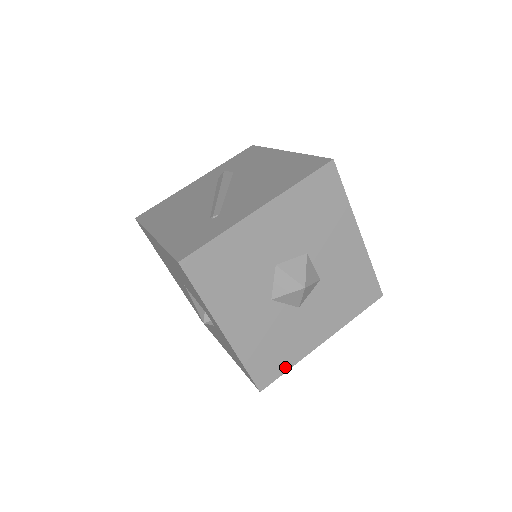
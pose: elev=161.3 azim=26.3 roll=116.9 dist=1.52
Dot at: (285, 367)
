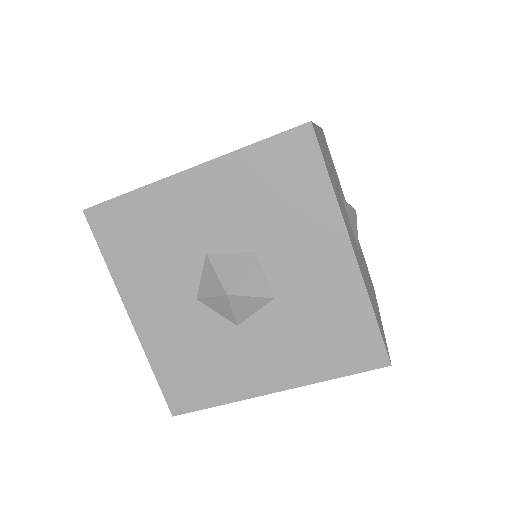
Dot at: (211, 400)
